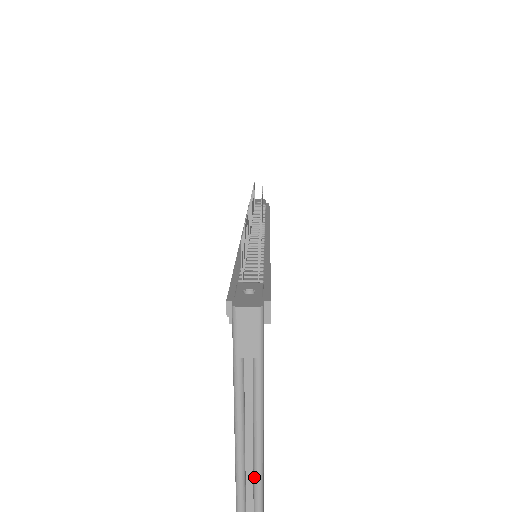
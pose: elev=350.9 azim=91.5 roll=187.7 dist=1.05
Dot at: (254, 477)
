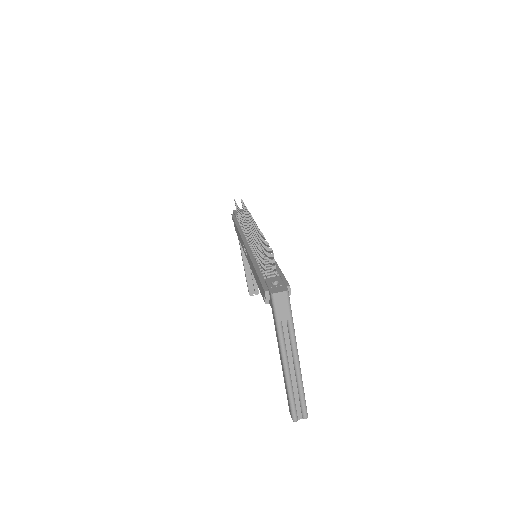
Dot at: (299, 390)
